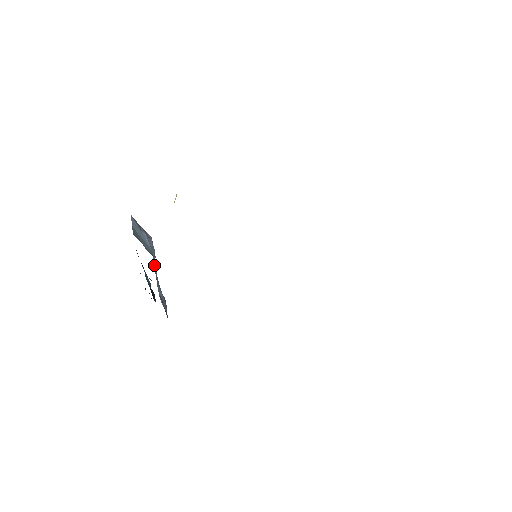
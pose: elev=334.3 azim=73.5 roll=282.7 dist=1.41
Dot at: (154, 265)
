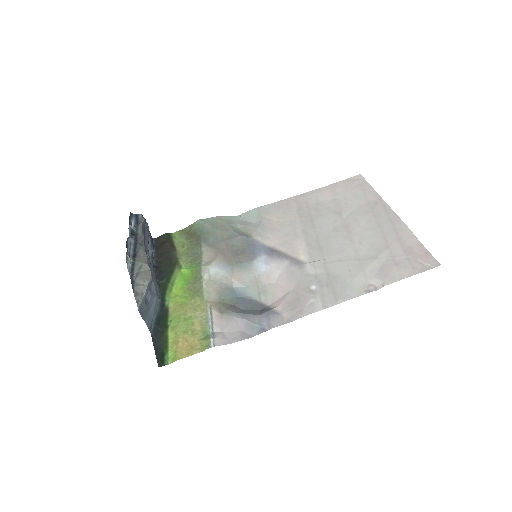
Dot at: occluded
